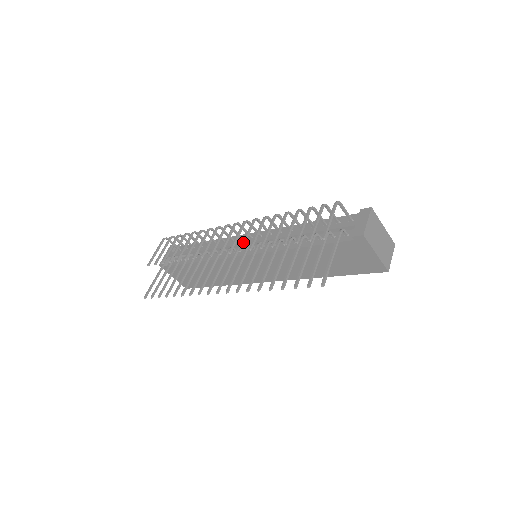
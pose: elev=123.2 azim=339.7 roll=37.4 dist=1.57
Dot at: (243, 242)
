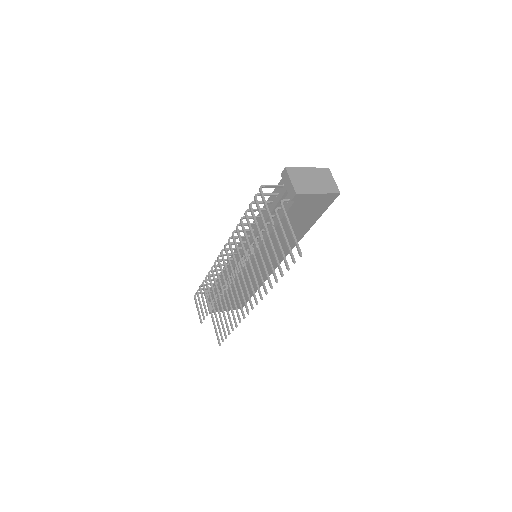
Dot at: (235, 264)
